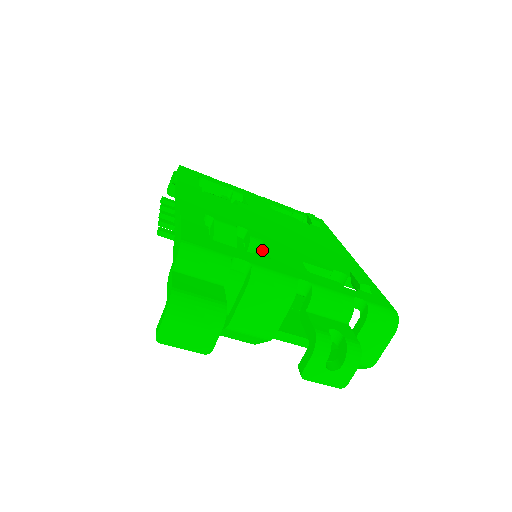
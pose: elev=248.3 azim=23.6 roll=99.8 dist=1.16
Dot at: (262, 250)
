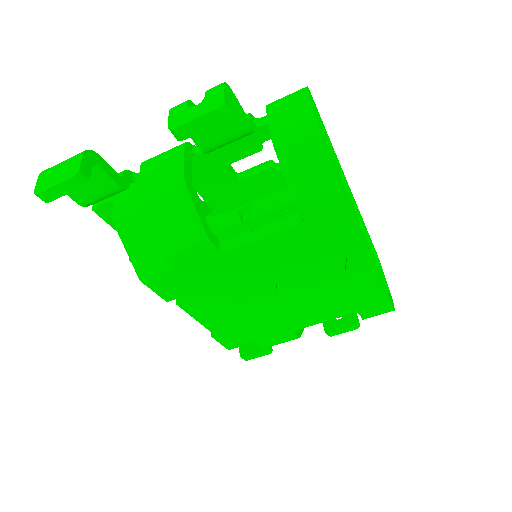
Dot at: (206, 200)
